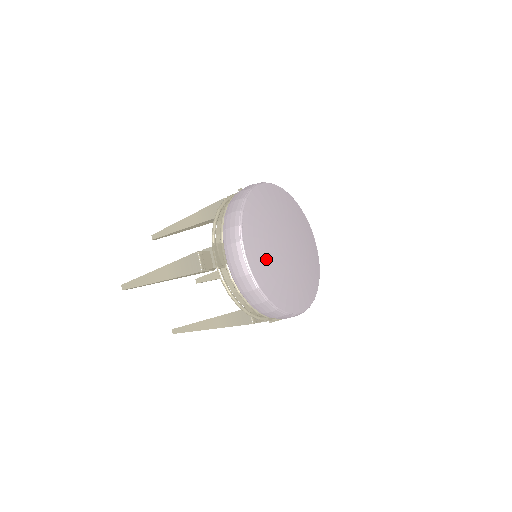
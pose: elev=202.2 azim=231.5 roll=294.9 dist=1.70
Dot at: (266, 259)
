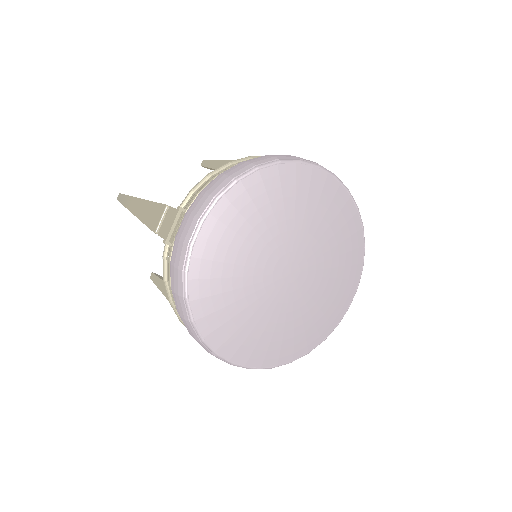
Dot at: (275, 337)
